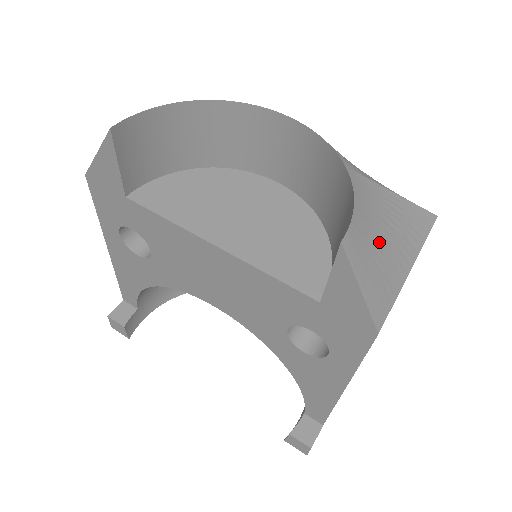
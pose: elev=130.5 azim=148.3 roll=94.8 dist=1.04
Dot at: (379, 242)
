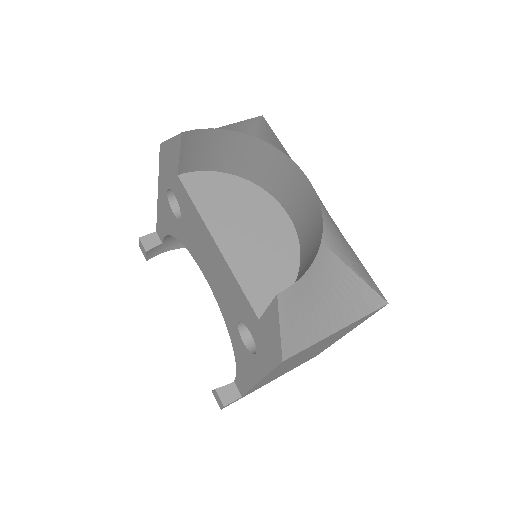
Dot at: (316, 304)
